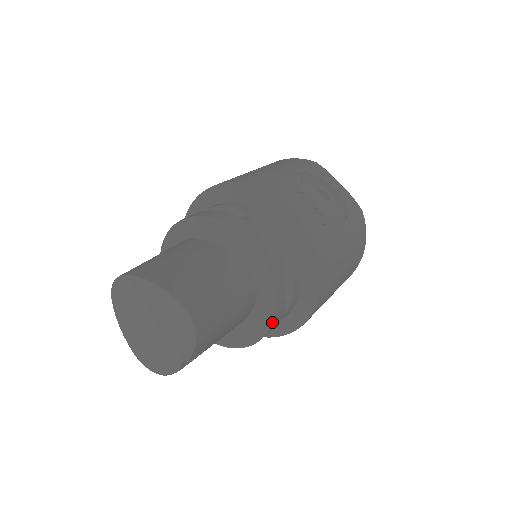
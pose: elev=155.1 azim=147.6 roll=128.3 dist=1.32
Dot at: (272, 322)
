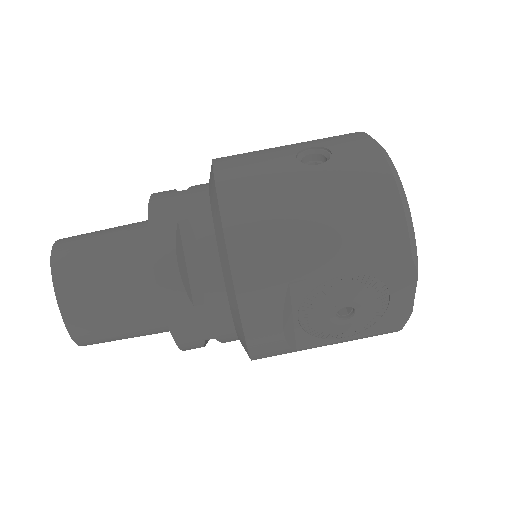
Dot at: occluded
